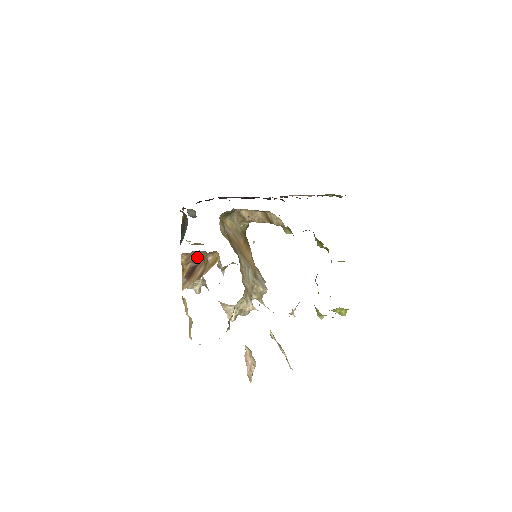
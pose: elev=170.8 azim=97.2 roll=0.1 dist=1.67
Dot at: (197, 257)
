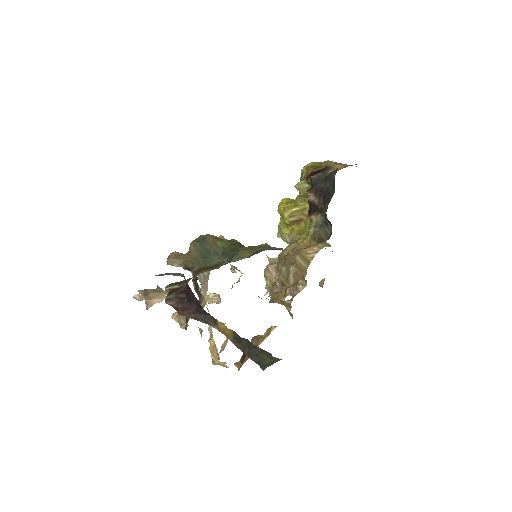
Dot at: occluded
